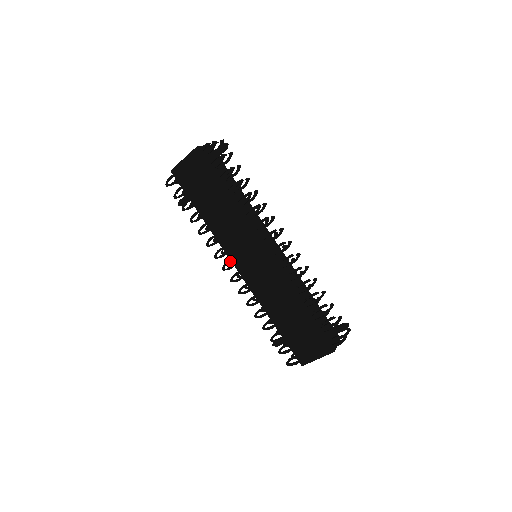
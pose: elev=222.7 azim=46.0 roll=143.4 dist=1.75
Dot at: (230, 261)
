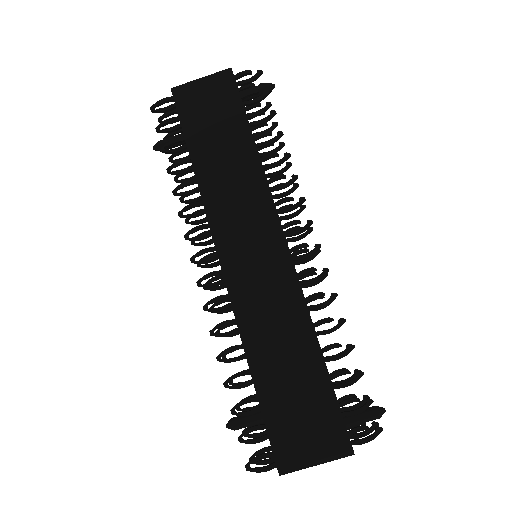
Dot at: (211, 249)
